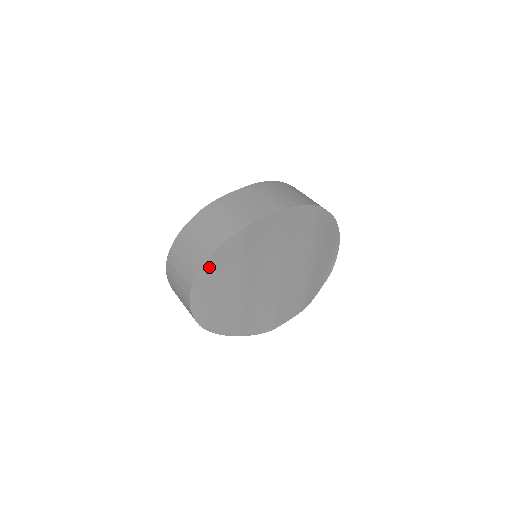
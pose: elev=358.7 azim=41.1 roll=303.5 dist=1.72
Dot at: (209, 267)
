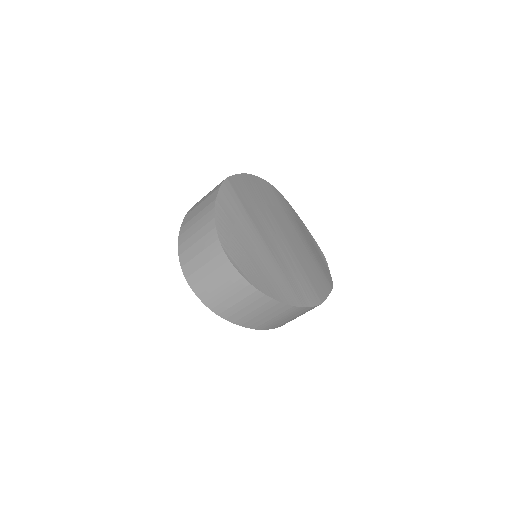
Dot at: (221, 215)
